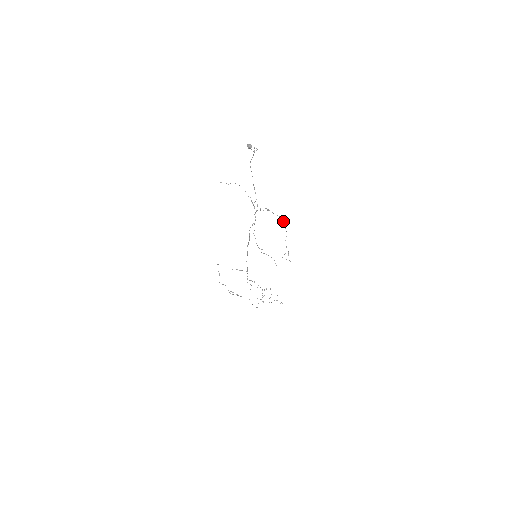
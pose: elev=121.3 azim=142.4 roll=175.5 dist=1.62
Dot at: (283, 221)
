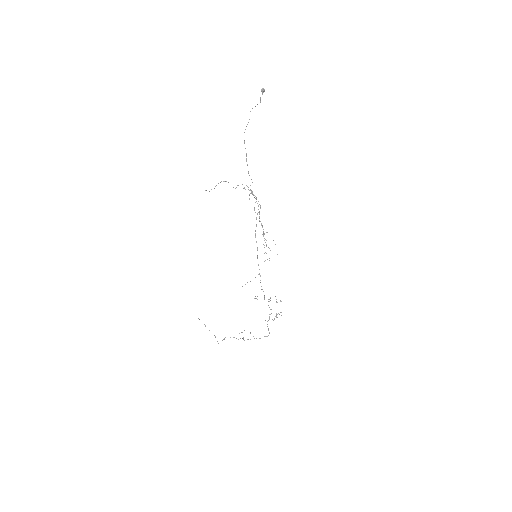
Dot at: (259, 212)
